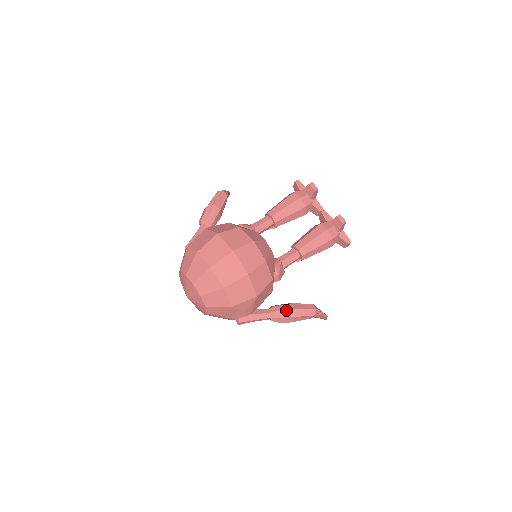
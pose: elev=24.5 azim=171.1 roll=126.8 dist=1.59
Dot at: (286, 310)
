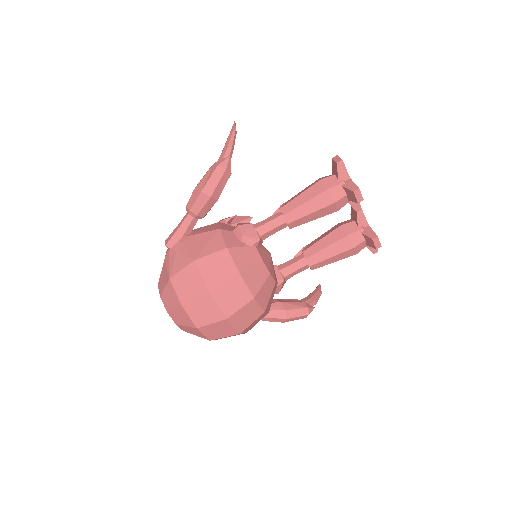
Dot at: (277, 318)
